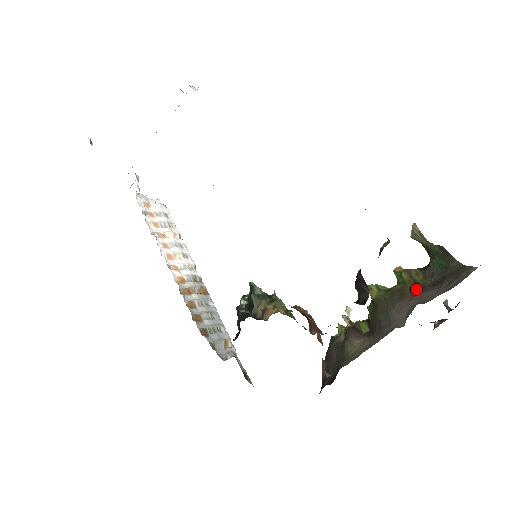
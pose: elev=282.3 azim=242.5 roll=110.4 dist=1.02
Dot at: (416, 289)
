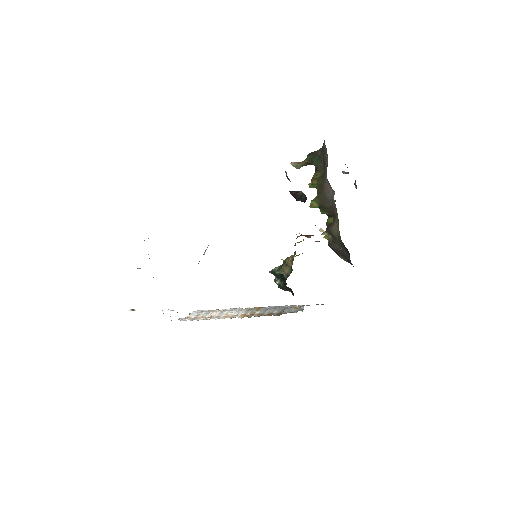
Dot at: (322, 178)
